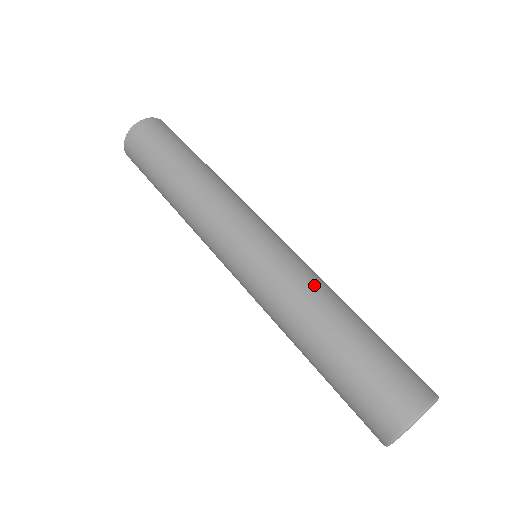
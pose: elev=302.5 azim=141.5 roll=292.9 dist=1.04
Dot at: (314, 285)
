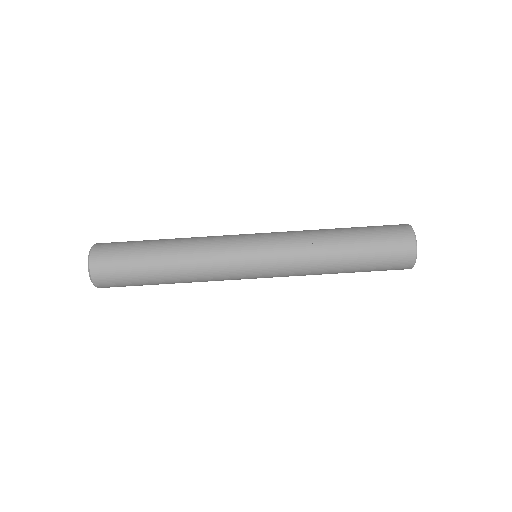
Dot at: (312, 265)
